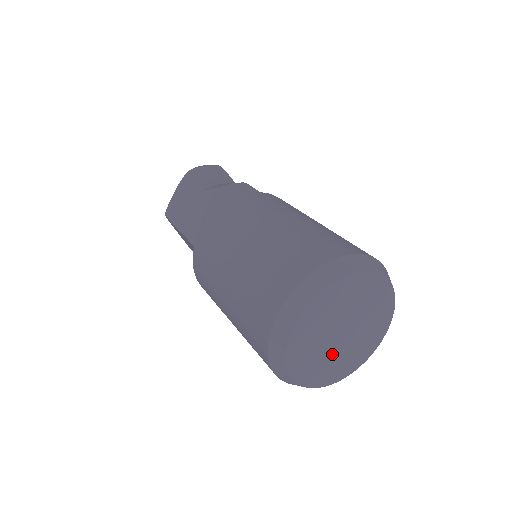
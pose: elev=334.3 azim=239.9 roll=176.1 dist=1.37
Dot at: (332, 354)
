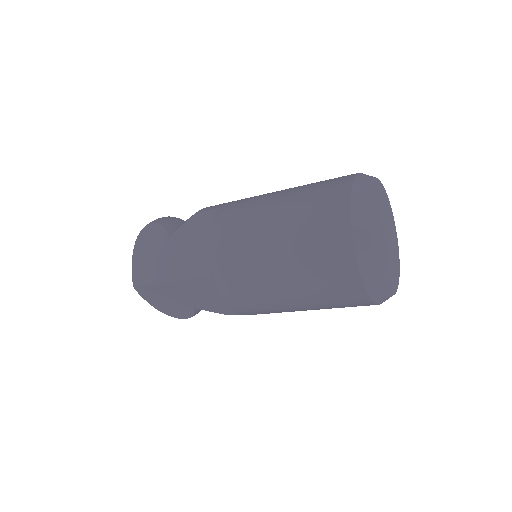
Dot at: (388, 259)
